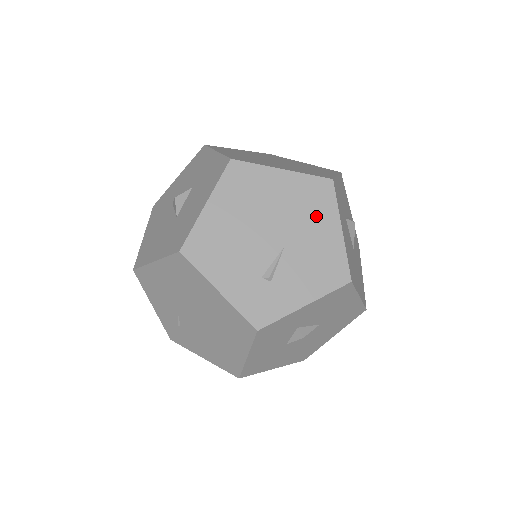
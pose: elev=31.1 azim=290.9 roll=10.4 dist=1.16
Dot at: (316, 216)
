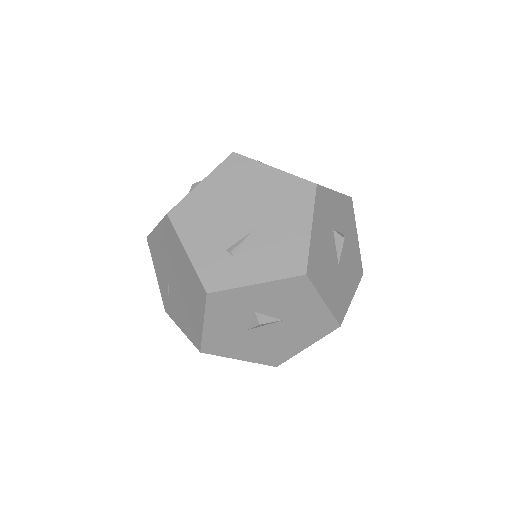
Dot at: (291, 211)
